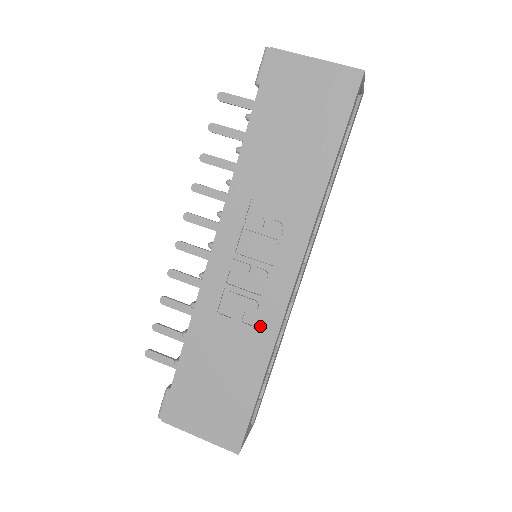
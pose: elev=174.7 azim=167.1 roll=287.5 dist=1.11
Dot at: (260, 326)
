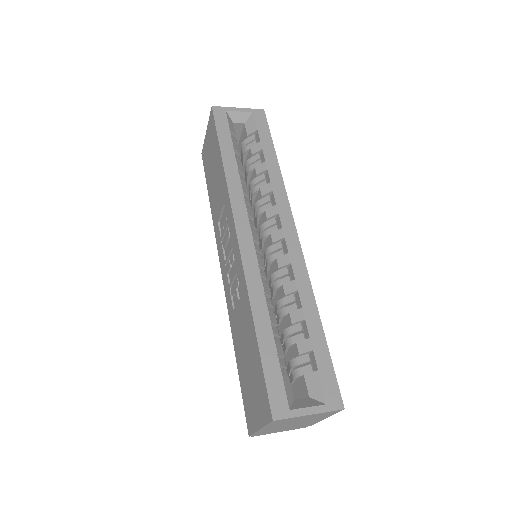
Dot at: (242, 291)
